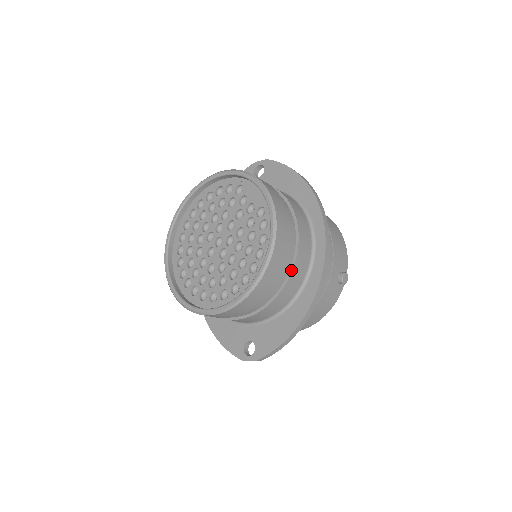
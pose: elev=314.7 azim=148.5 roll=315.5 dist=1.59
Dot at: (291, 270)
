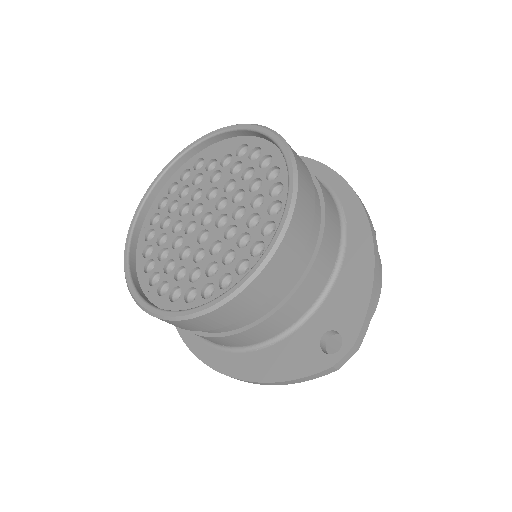
Dot at: (319, 189)
